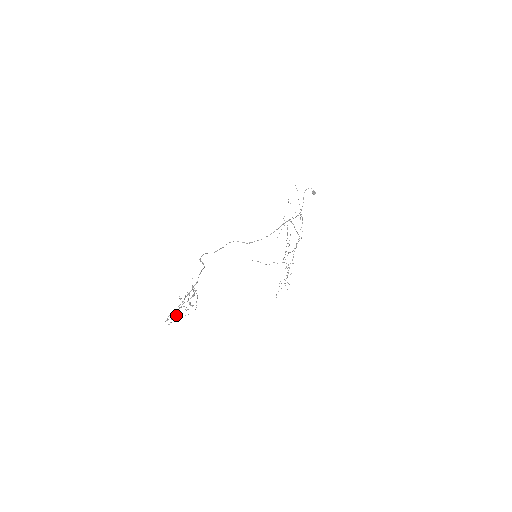
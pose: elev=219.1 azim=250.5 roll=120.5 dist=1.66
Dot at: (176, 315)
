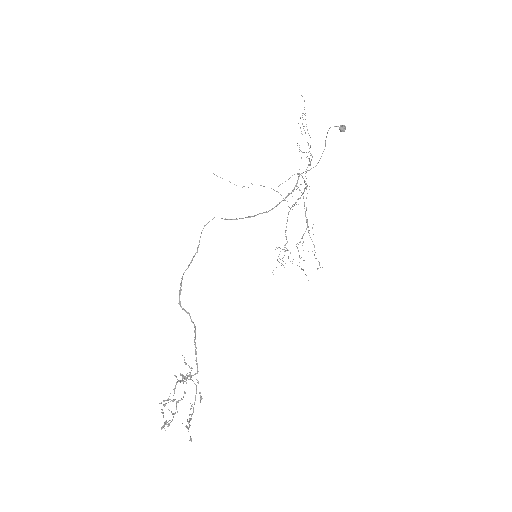
Dot at: (173, 414)
